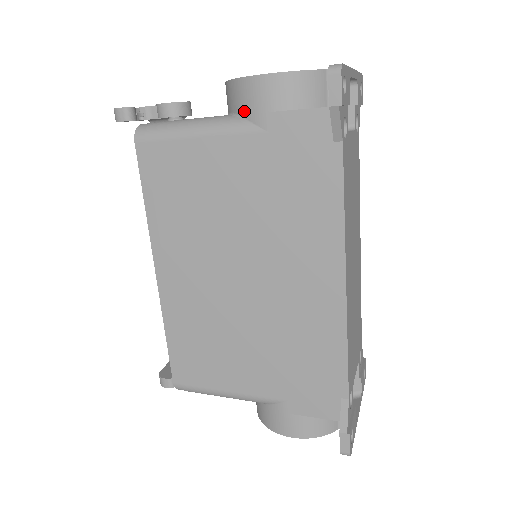
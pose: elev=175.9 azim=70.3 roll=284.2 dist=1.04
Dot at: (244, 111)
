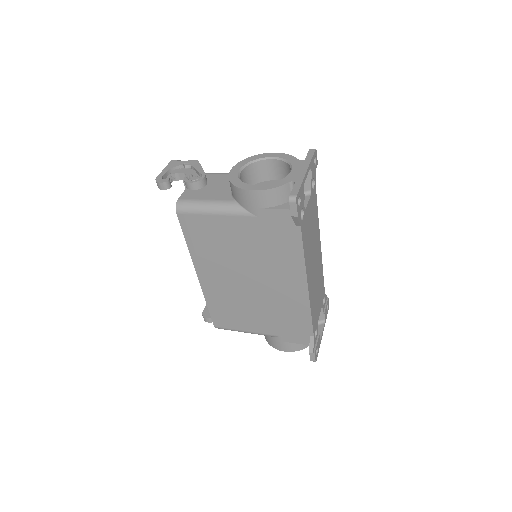
Dot at: (243, 204)
